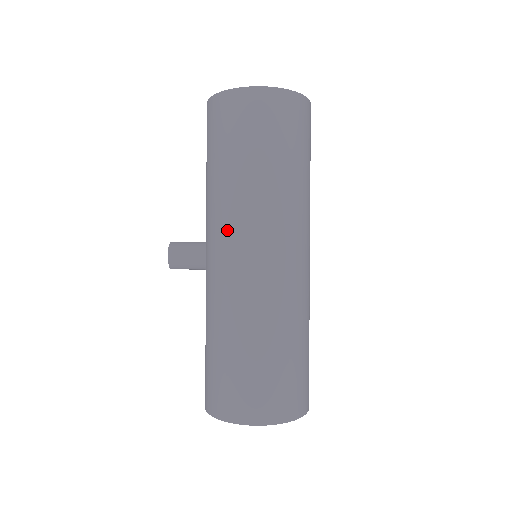
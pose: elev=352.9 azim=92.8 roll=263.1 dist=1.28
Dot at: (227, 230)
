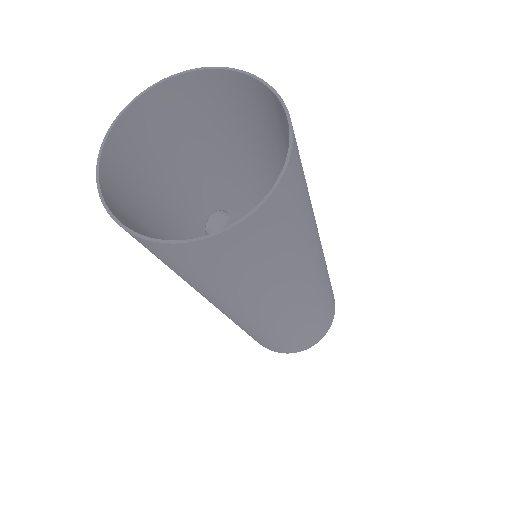
Dot at: occluded
